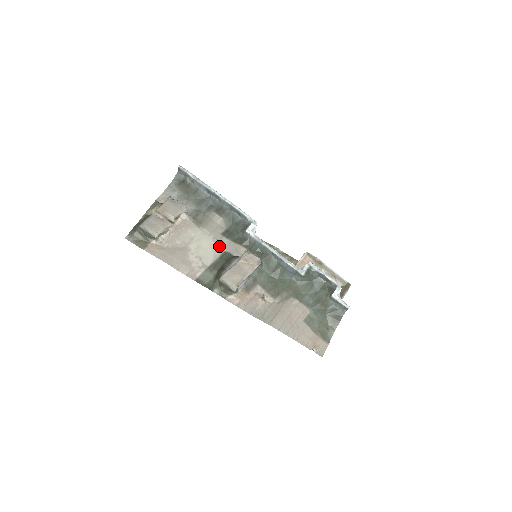
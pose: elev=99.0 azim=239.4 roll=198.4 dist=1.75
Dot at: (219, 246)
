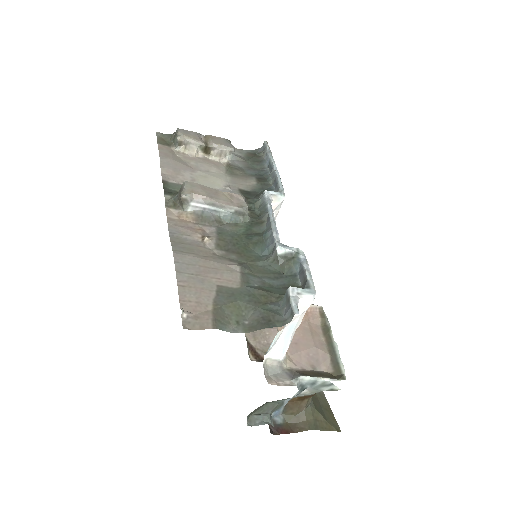
Dot at: (224, 190)
